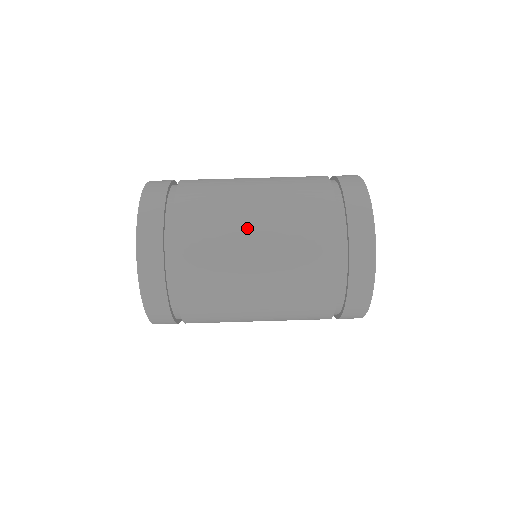
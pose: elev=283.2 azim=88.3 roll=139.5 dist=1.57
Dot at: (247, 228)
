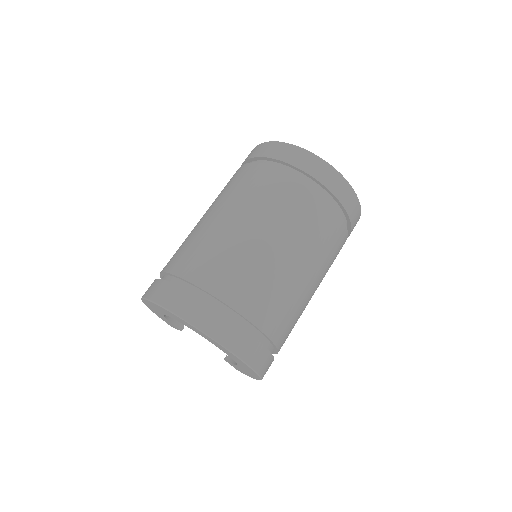
Dot at: (206, 221)
